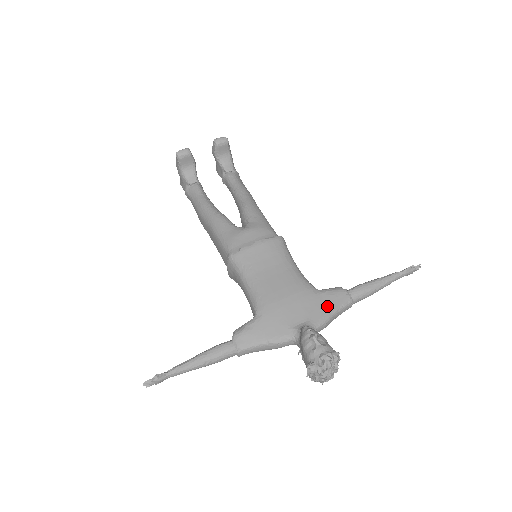
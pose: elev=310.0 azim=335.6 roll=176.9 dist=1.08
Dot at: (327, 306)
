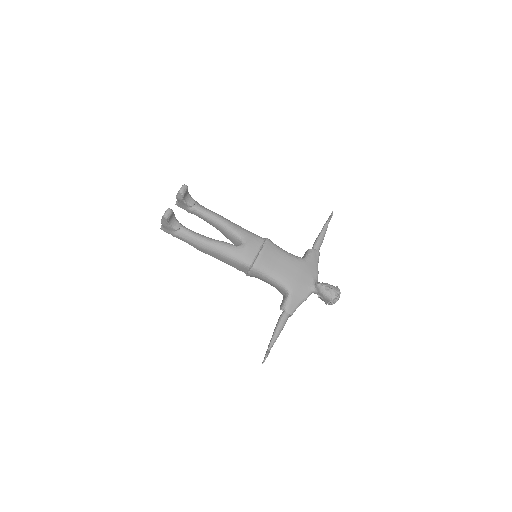
Dot at: (314, 265)
